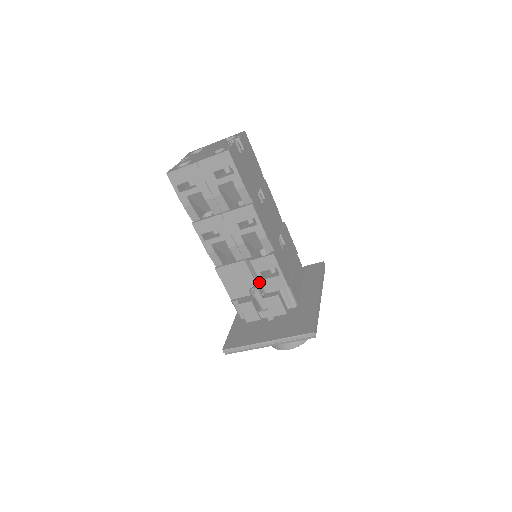
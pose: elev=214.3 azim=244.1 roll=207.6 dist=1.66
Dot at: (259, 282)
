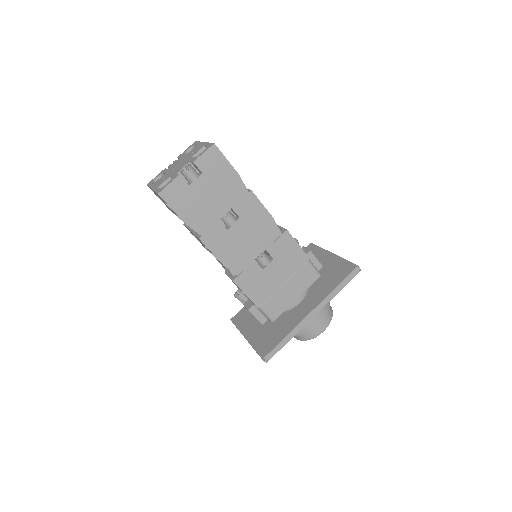
Dot at: occluded
